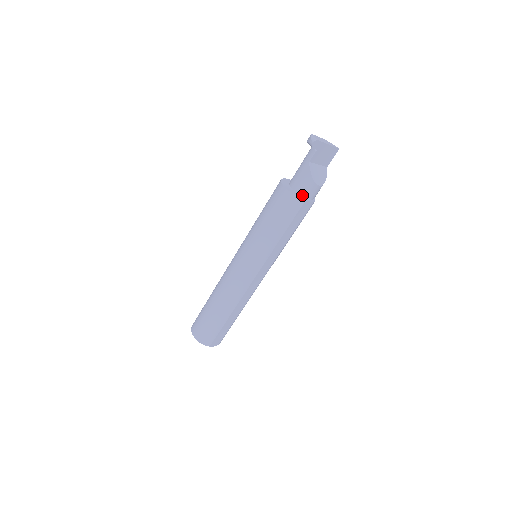
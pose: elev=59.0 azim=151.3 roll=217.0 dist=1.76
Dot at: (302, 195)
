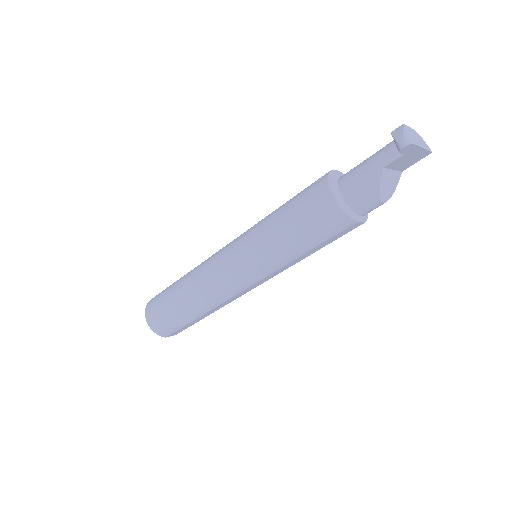
Dot at: (354, 210)
